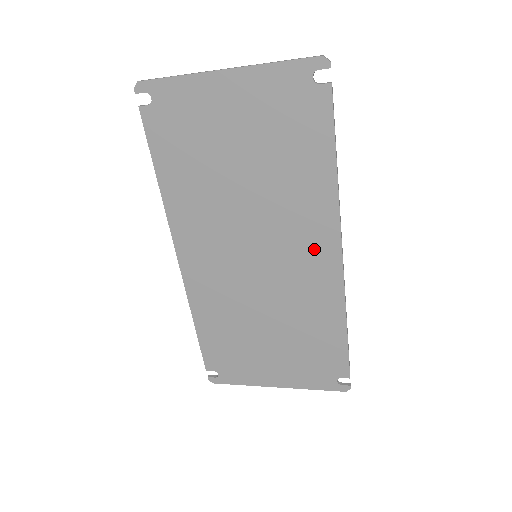
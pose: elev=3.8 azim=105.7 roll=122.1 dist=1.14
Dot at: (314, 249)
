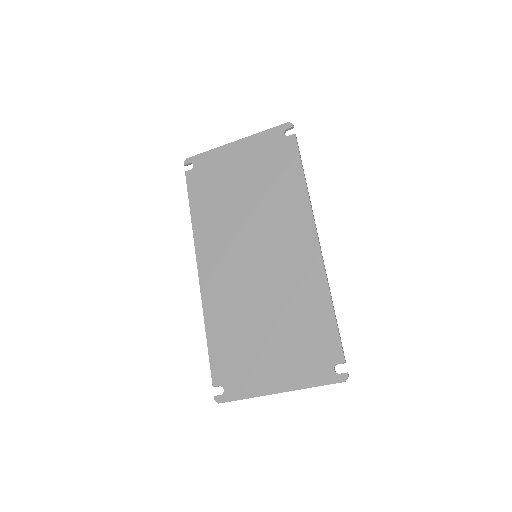
Dot at: (297, 239)
